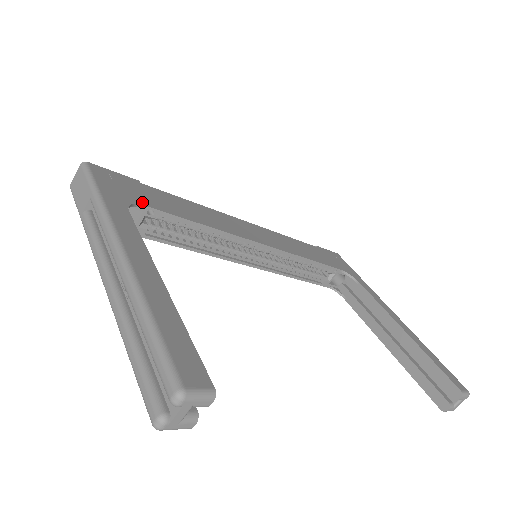
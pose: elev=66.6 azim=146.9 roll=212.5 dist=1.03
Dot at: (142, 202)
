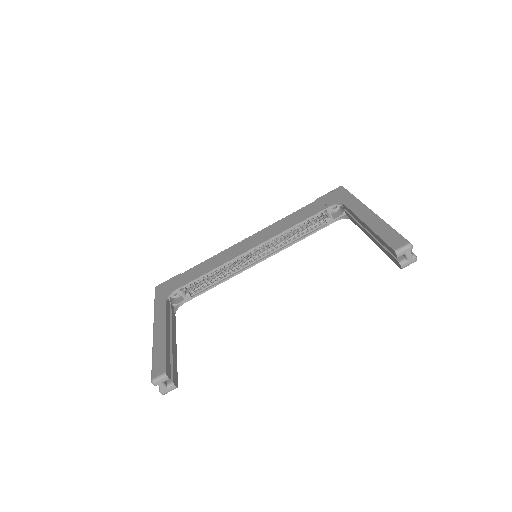
Dot at: (176, 288)
